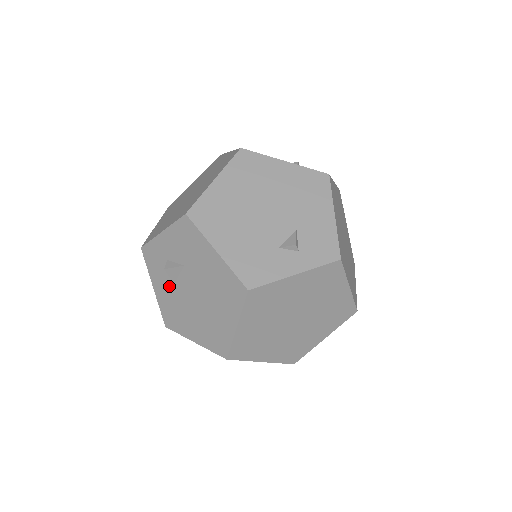
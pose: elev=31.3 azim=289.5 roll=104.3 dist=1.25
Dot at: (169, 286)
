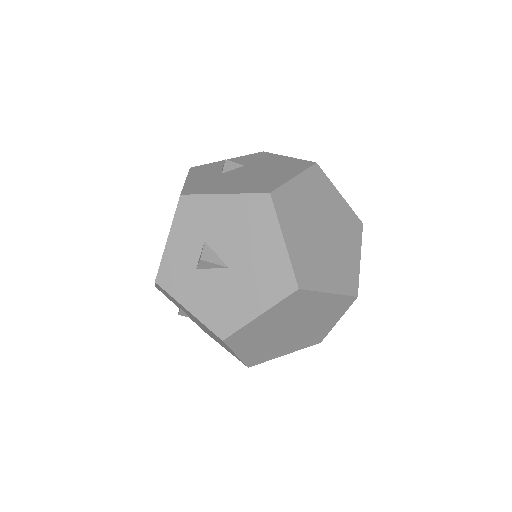
Dot at: (213, 175)
